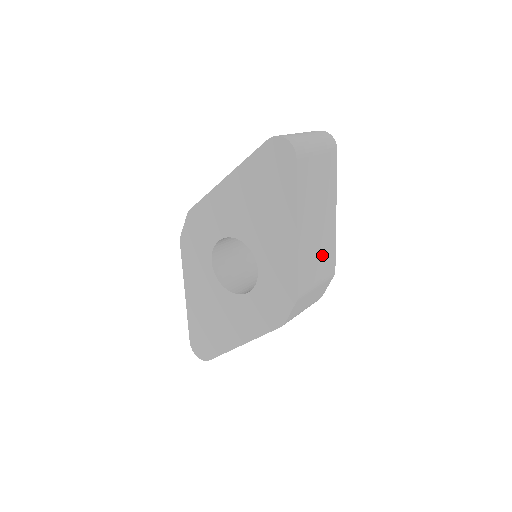
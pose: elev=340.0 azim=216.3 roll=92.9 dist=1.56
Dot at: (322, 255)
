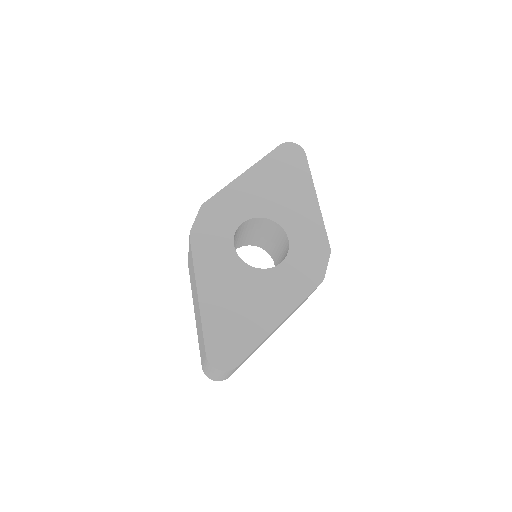
Dot at: occluded
